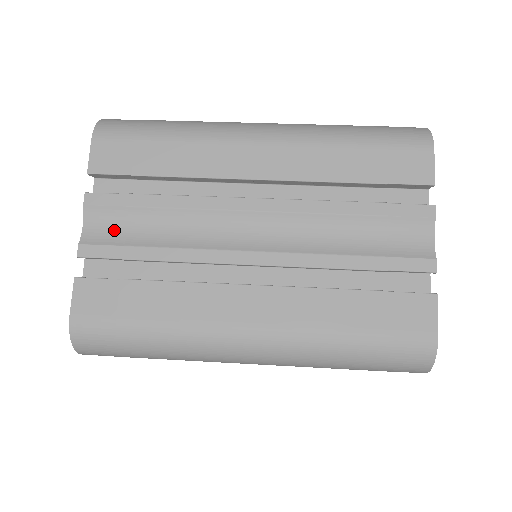
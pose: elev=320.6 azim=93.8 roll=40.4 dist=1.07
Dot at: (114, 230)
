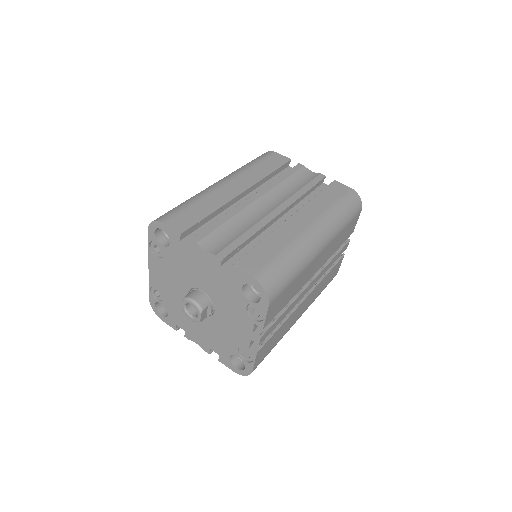
Dot at: (220, 242)
